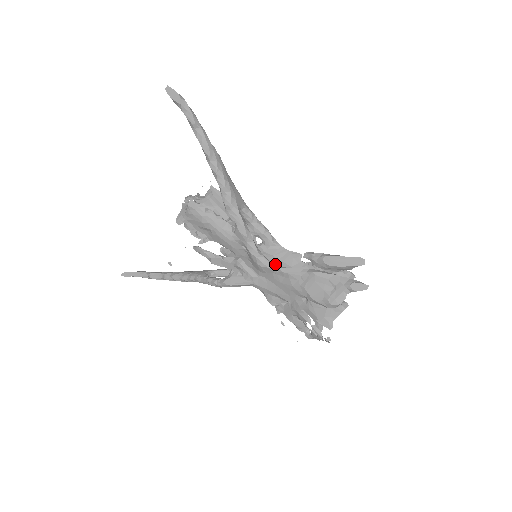
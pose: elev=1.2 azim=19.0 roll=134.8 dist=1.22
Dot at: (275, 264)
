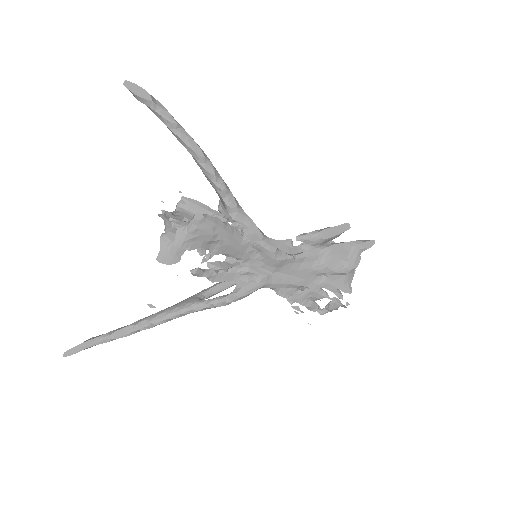
Dot at: (289, 254)
